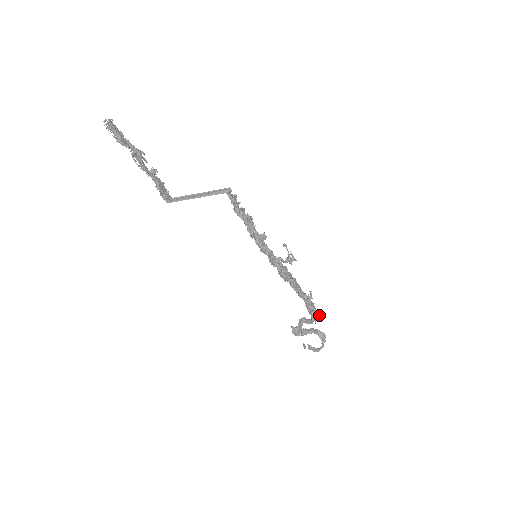
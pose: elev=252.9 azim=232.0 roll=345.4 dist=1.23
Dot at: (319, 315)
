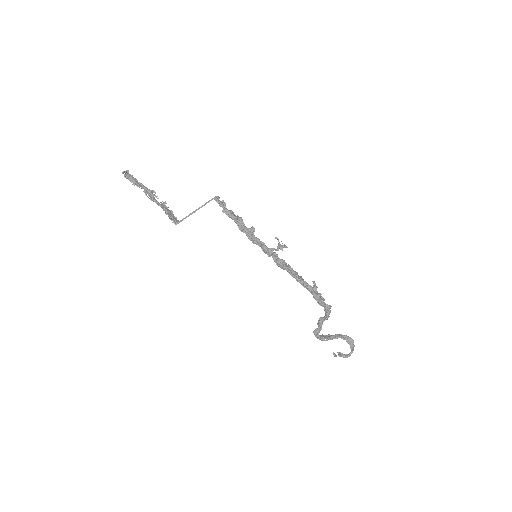
Dot at: (330, 306)
